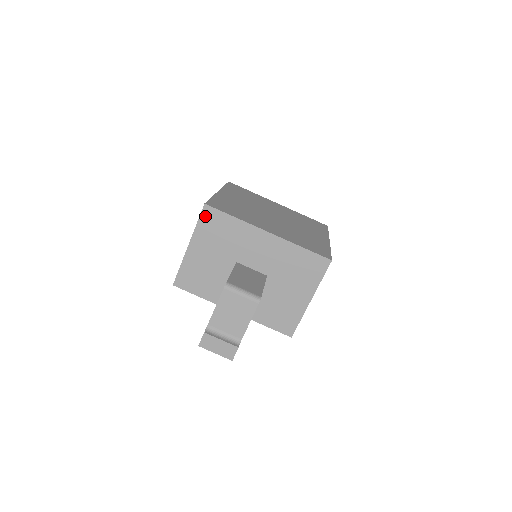
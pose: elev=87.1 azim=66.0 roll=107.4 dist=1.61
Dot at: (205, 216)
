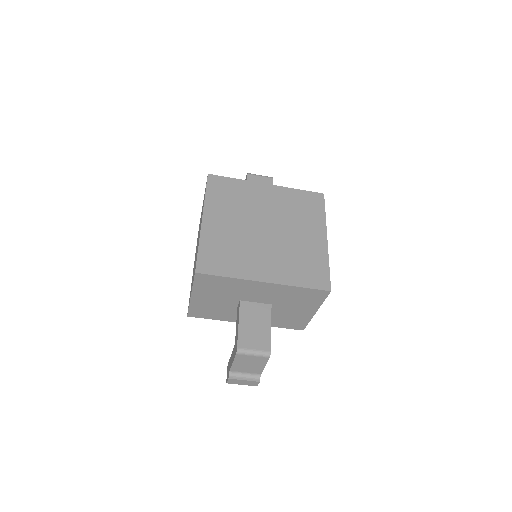
Dot at: (199, 279)
